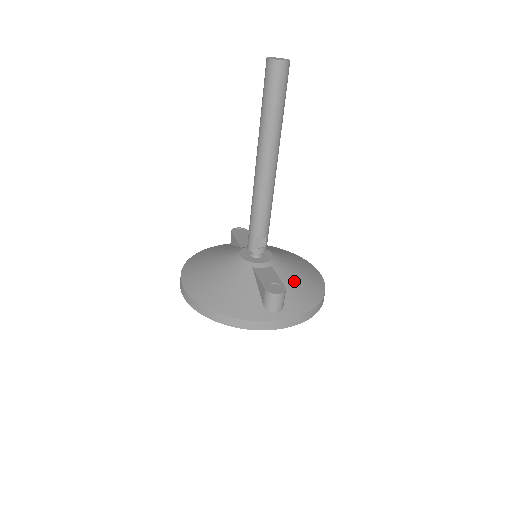
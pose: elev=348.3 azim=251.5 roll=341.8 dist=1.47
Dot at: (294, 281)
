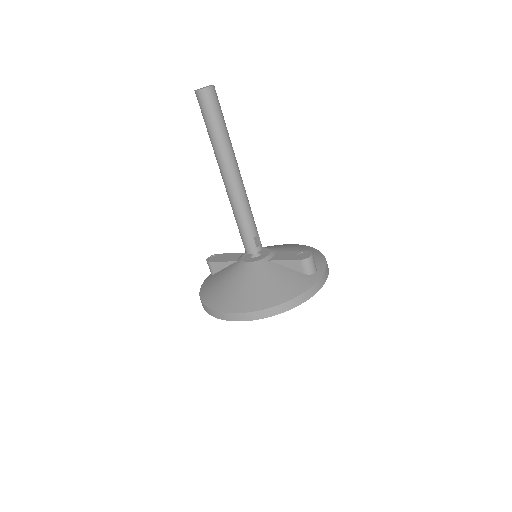
Dot at: occluded
